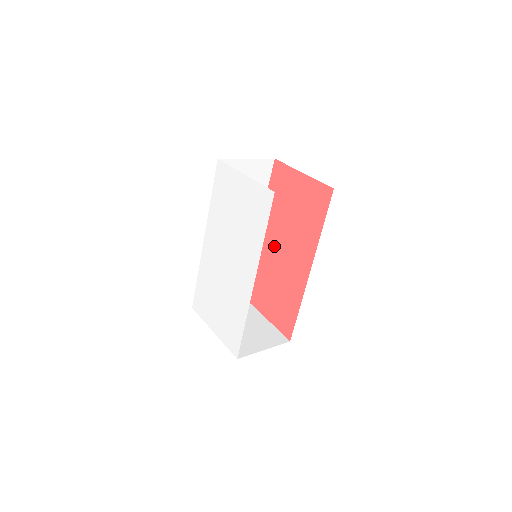
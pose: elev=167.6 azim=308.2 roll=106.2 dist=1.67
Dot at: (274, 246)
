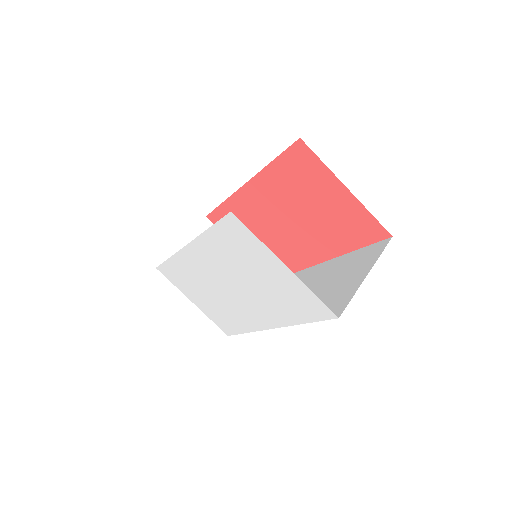
Dot at: (269, 214)
